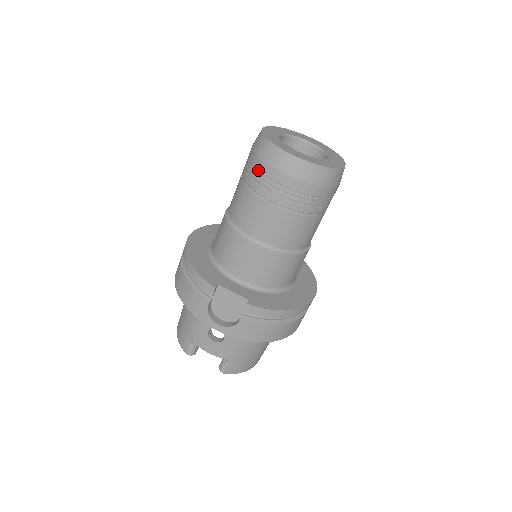
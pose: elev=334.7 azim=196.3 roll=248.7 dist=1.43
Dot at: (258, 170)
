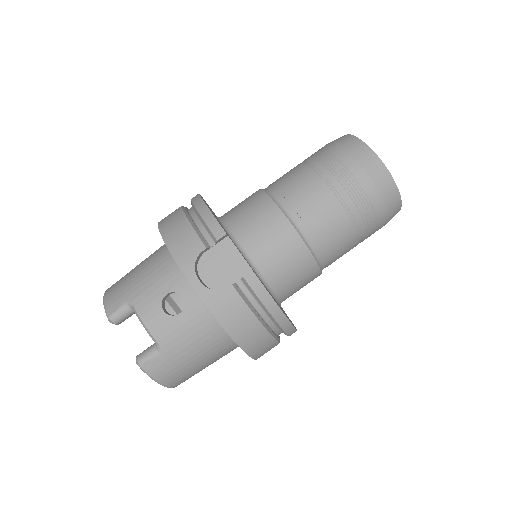
Dot at: (334, 155)
